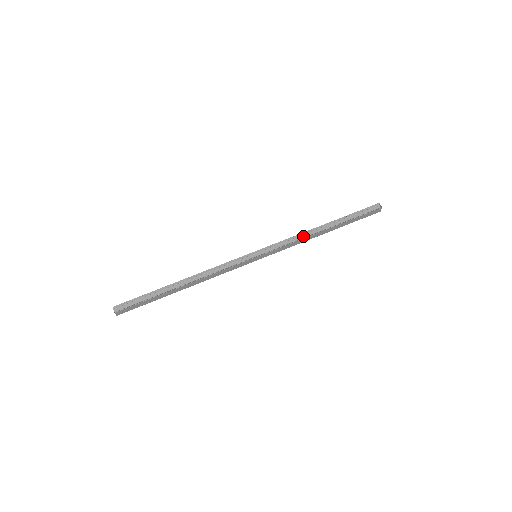
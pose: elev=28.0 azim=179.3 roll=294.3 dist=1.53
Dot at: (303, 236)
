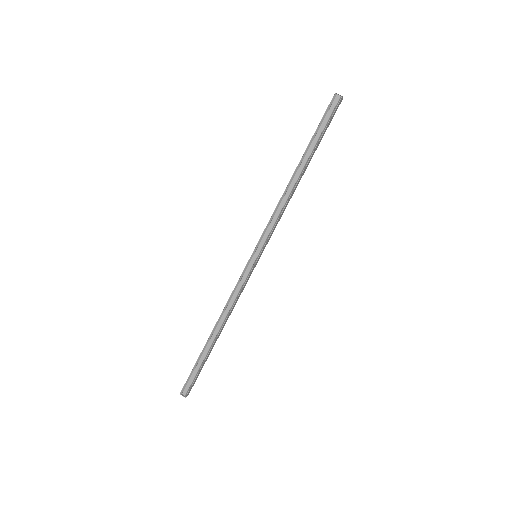
Dot at: (284, 200)
